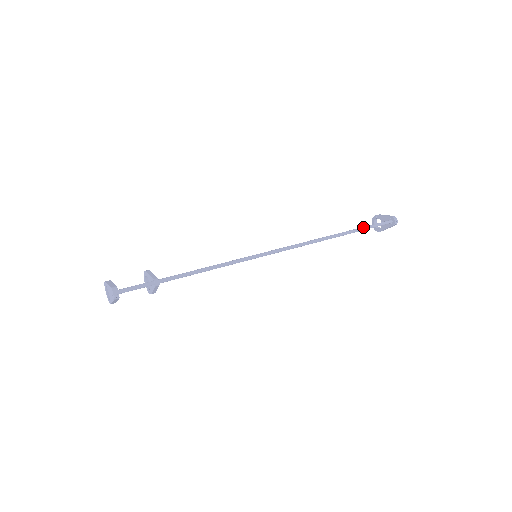
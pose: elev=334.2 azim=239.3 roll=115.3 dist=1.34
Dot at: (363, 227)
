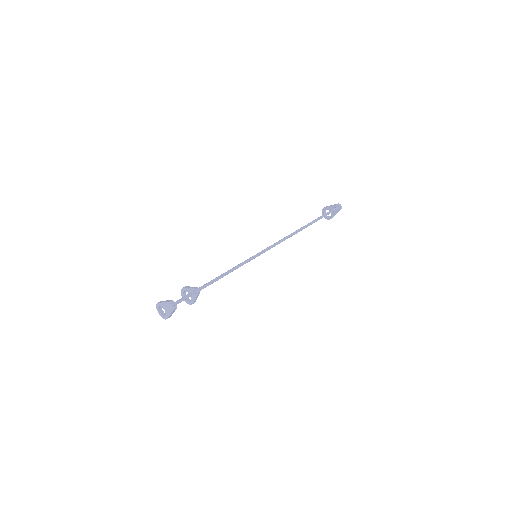
Dot at: (320, 216)
